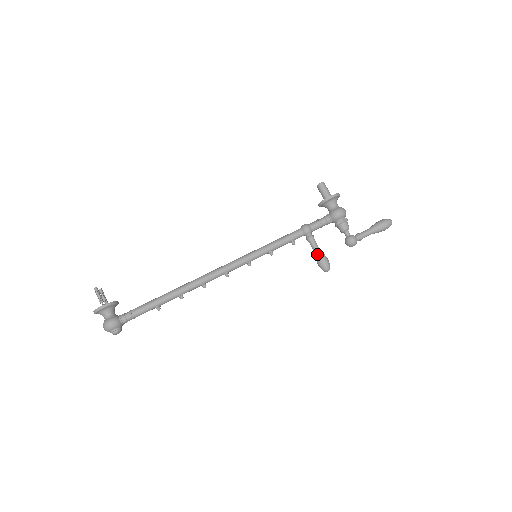
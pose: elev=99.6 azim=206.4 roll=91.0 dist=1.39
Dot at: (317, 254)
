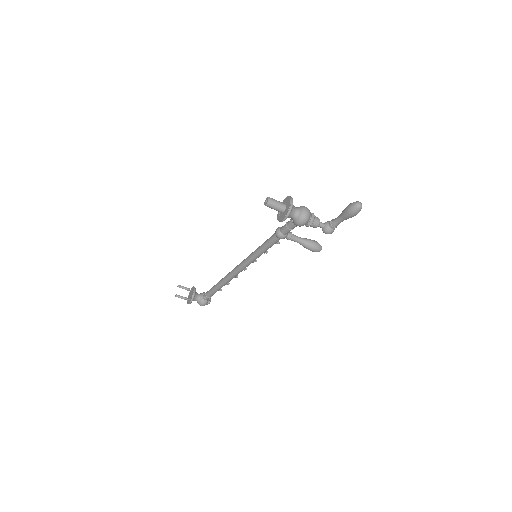
Dot at: occluded
